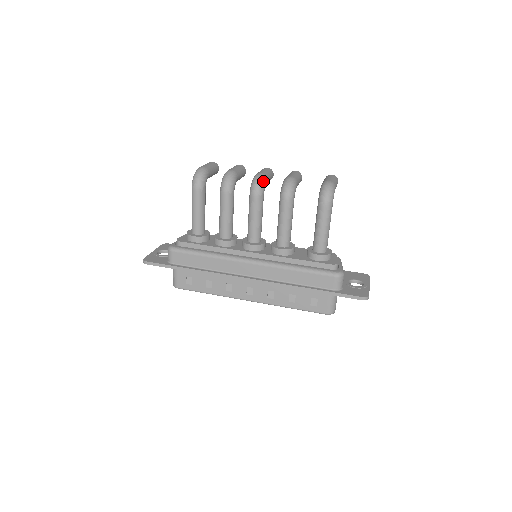
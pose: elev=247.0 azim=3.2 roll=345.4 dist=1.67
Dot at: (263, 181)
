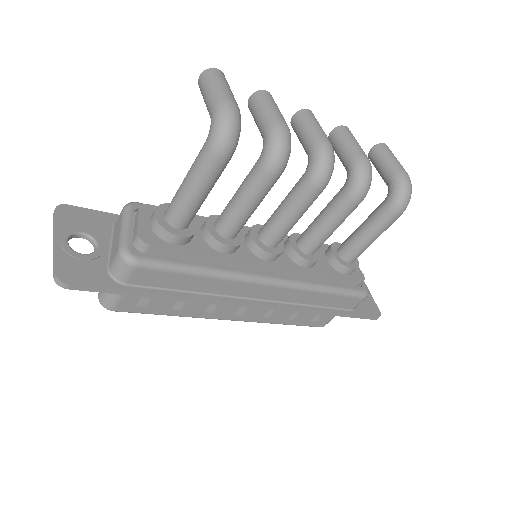
Dot at: (334, 161)
